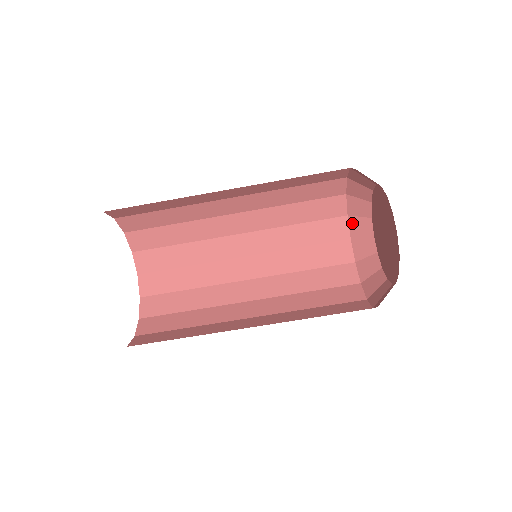
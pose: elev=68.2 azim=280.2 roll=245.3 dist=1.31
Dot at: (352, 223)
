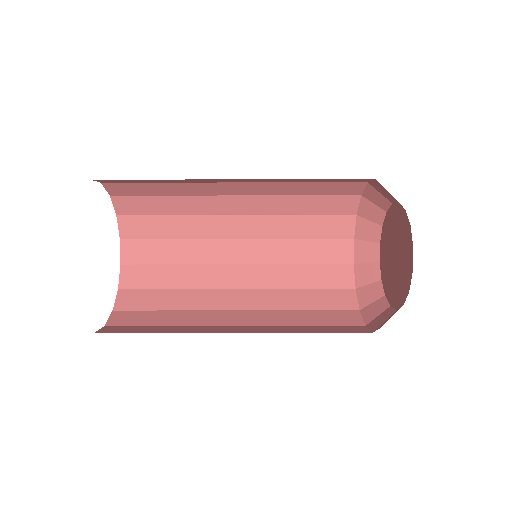
Dot at: (369, 190)
